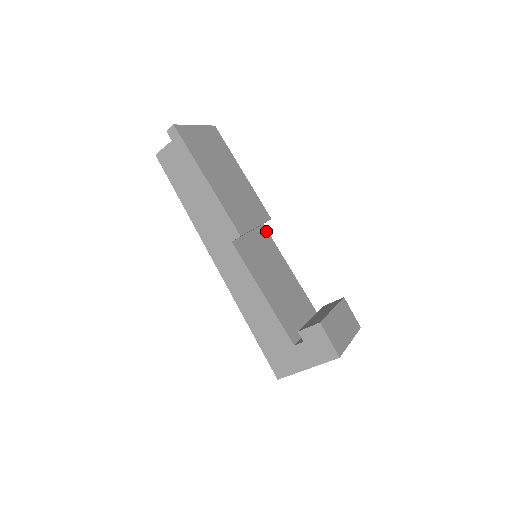
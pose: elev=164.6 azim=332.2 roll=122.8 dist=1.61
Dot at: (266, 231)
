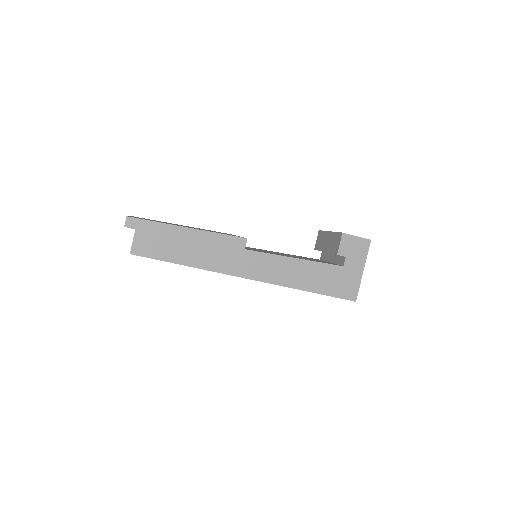
Dot at: occluded
